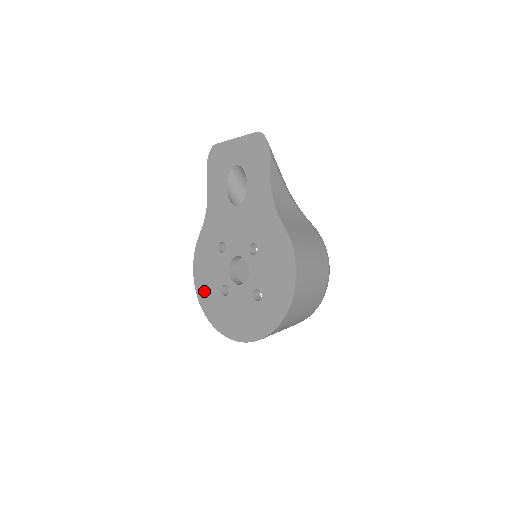
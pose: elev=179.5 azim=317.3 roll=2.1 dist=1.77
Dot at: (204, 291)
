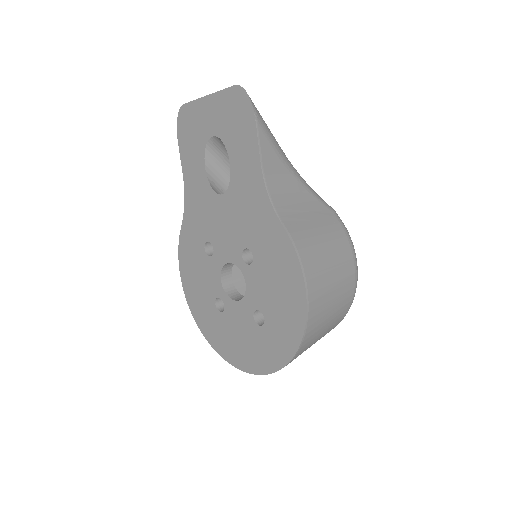
Dot at: (195, 301)
